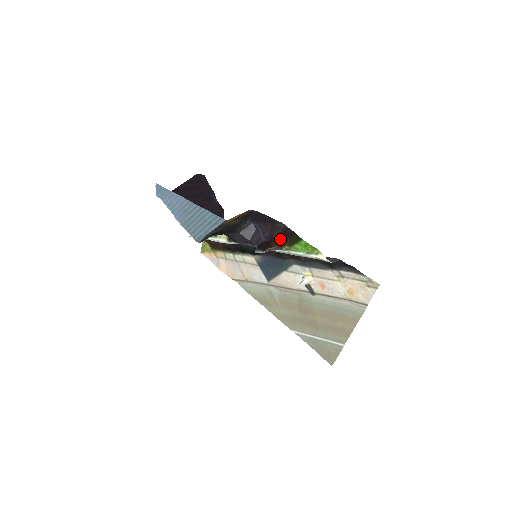
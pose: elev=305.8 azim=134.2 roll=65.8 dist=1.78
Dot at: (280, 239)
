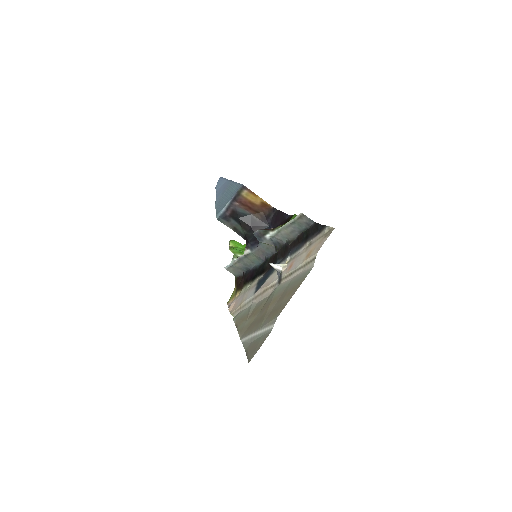
Dot at: occluded
